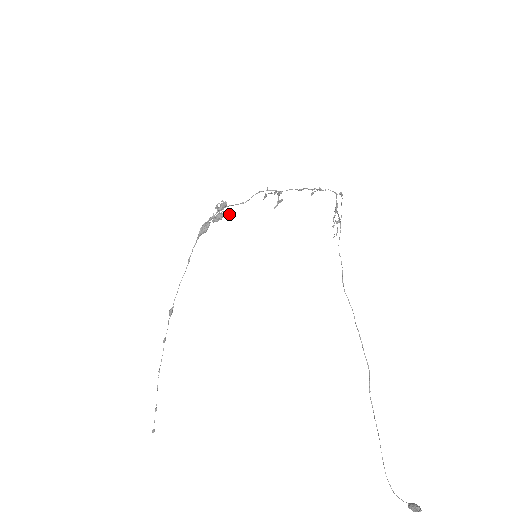
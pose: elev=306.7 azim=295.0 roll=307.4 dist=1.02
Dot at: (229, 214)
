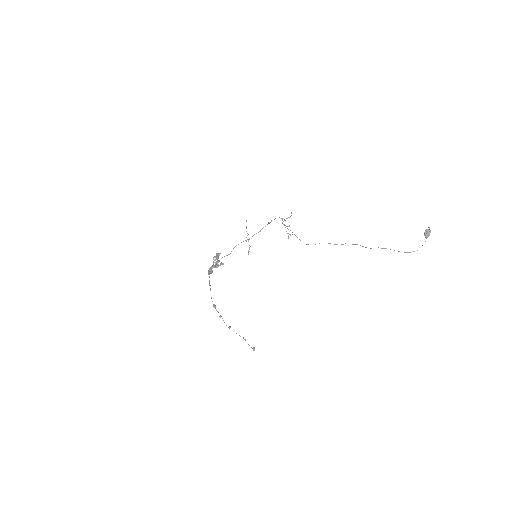
Dot at: (222, 264)
